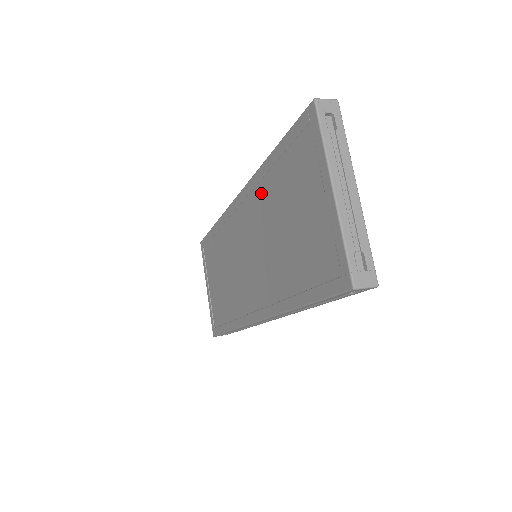
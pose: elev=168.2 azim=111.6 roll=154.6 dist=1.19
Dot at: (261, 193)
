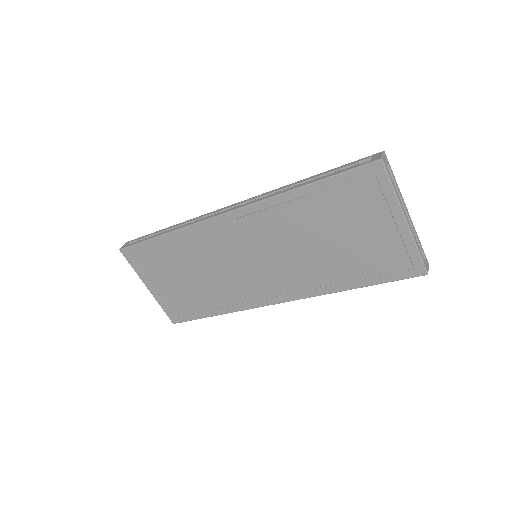
Dot at: (281, 214)
